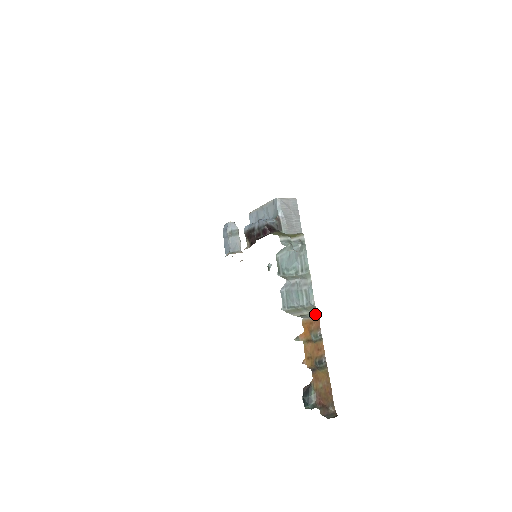
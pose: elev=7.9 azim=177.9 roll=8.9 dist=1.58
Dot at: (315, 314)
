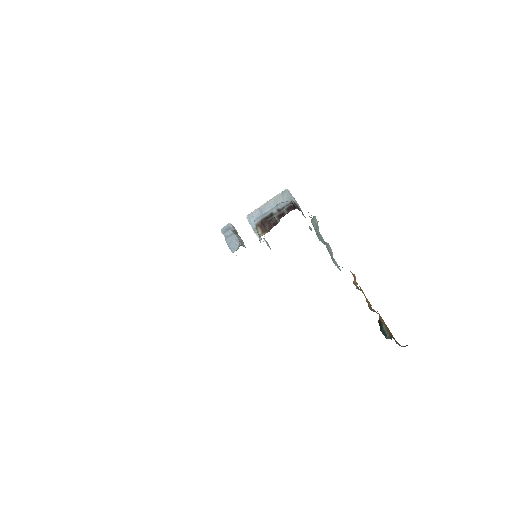
Dot at: occluded
